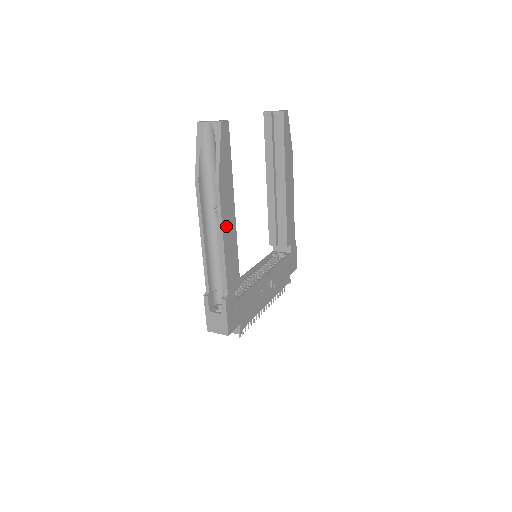
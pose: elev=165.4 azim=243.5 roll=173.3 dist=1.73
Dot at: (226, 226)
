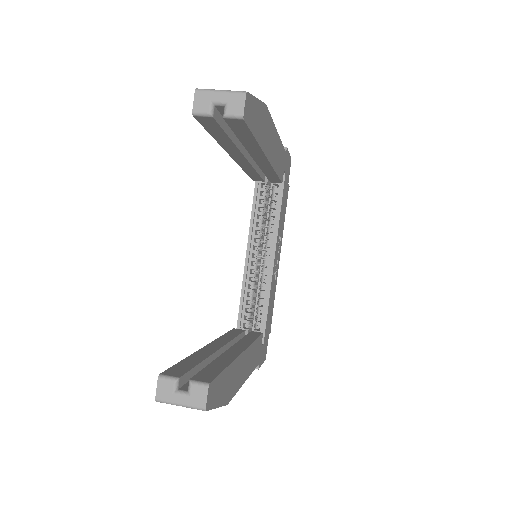
Dot at: (243, 375)
